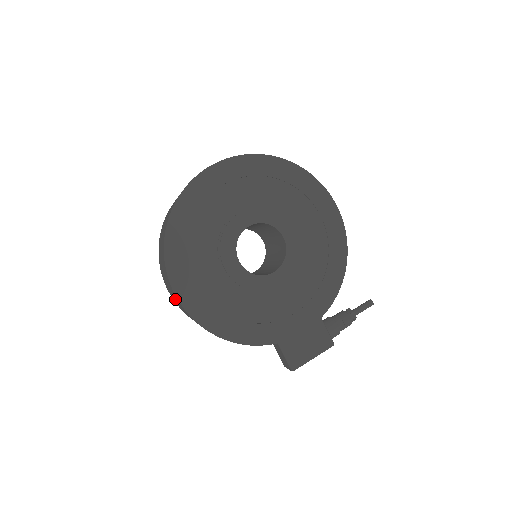
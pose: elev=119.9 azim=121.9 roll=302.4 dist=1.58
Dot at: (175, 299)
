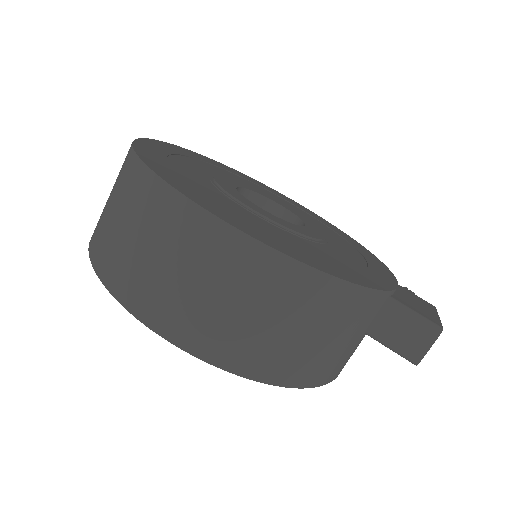
Dot at: (198, 277)
